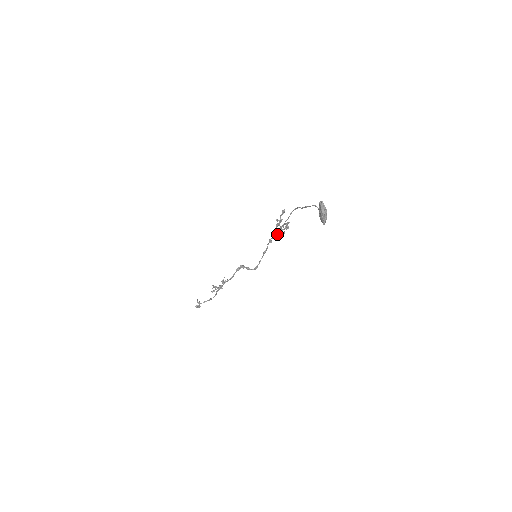
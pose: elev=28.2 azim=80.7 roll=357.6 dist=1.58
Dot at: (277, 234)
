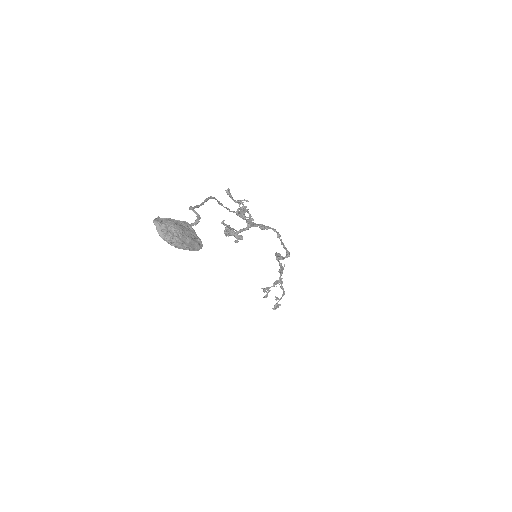
Dot at: (235, 234)
